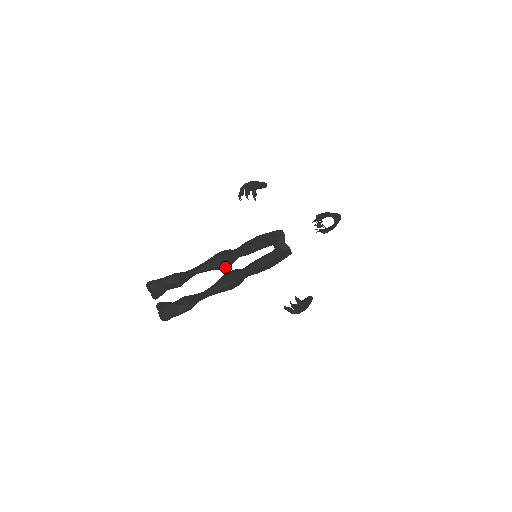
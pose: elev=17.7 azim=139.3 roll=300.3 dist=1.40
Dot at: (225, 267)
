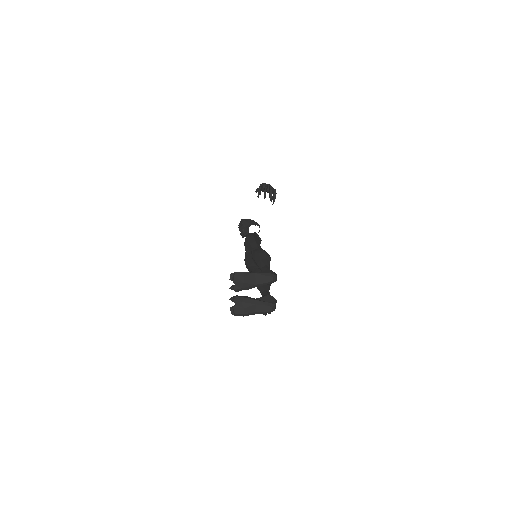
Dot at: occluded
